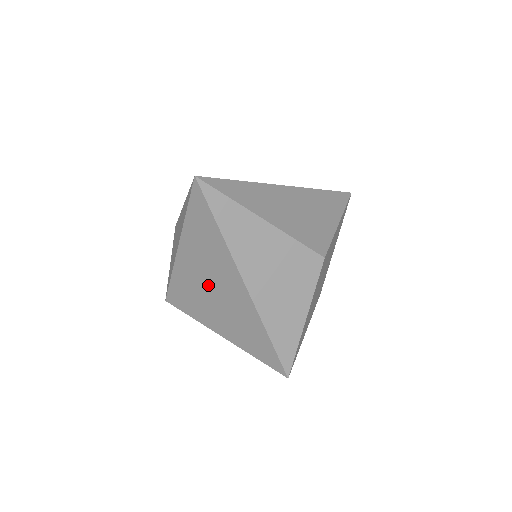
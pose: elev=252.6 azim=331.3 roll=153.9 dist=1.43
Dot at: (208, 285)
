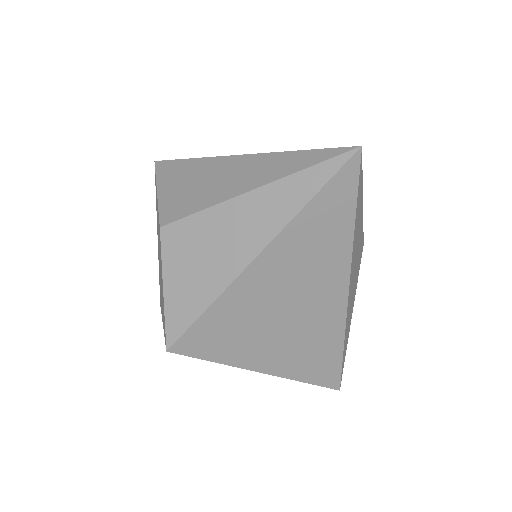
Dot at: (282, 305)
